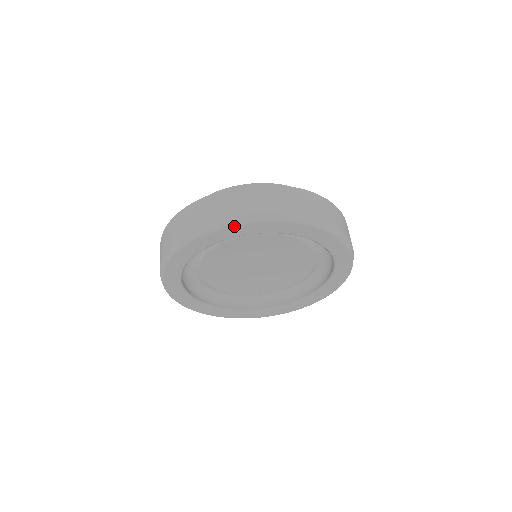
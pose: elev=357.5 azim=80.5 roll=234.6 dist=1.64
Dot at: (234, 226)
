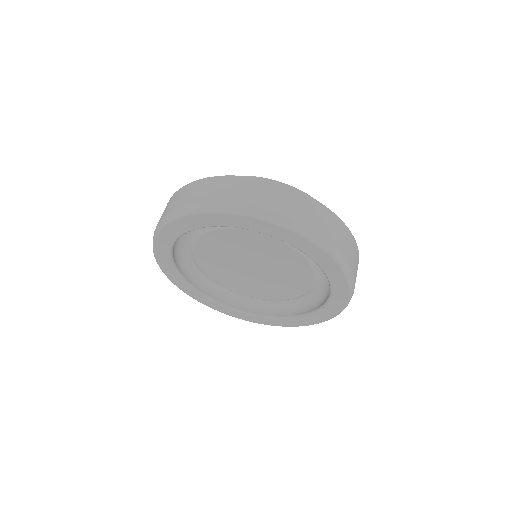
Dot at: (155, 240)
